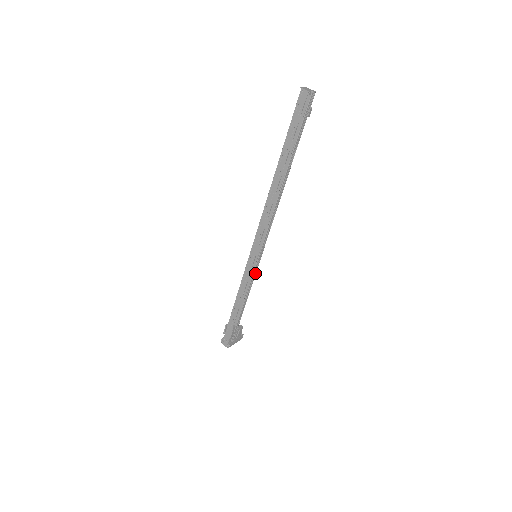
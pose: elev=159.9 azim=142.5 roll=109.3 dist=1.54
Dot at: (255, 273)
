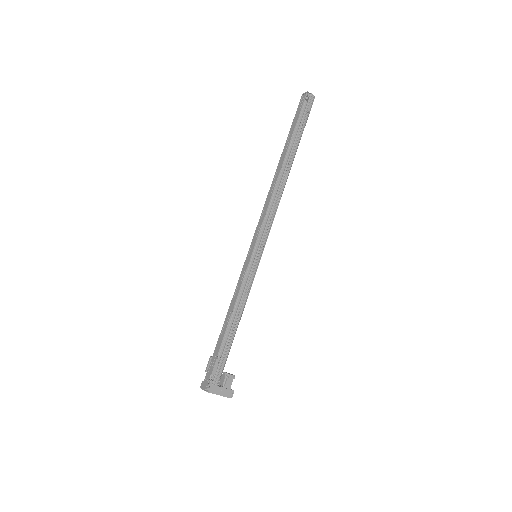
Dot at: (253, 277)
